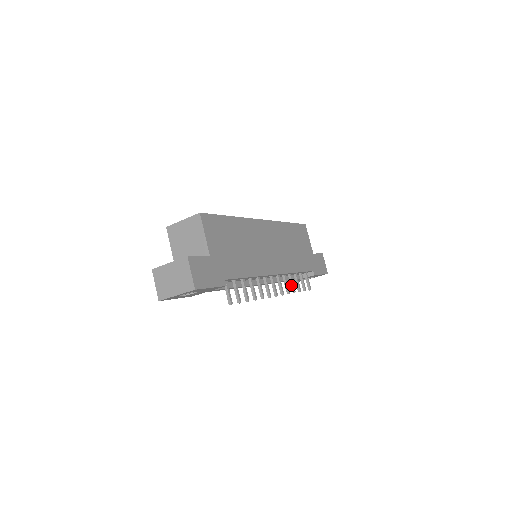
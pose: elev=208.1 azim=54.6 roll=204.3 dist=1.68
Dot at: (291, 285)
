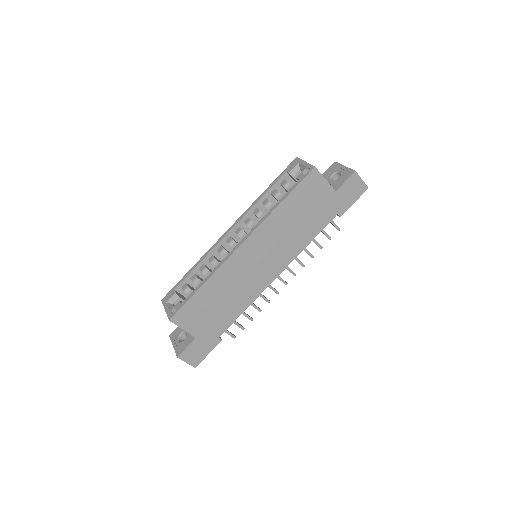
Dot at: (307, 253)
